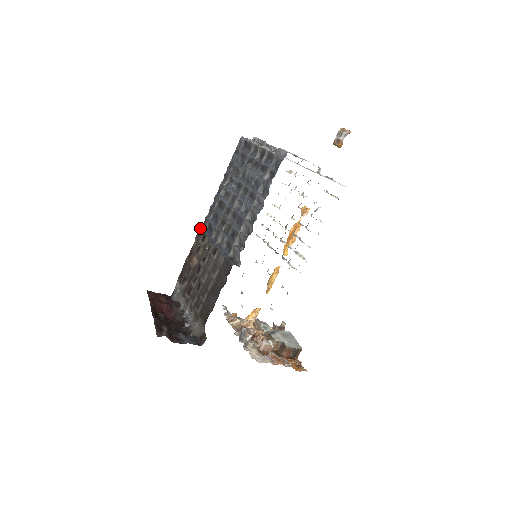
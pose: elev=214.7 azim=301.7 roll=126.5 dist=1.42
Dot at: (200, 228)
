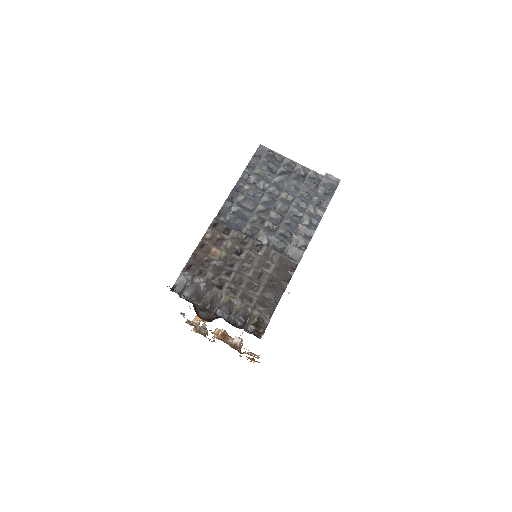
Dot at: (215, 219)
